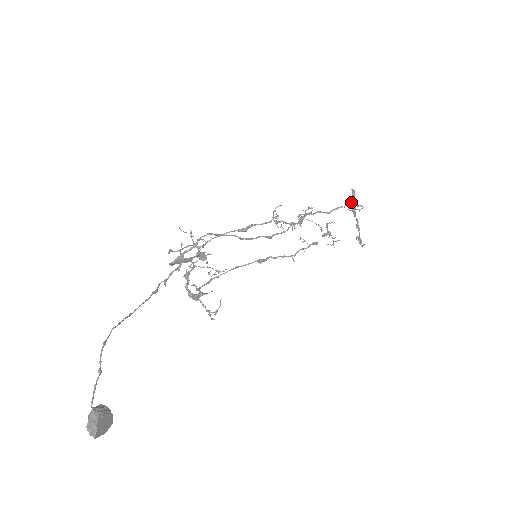
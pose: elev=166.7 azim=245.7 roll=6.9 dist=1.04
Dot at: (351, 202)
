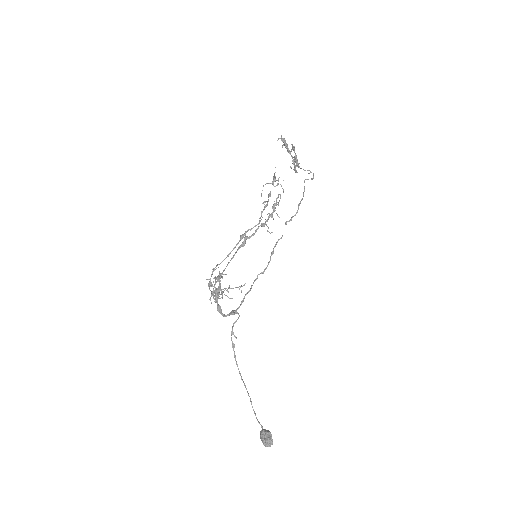
Dot at: (295, 158)
